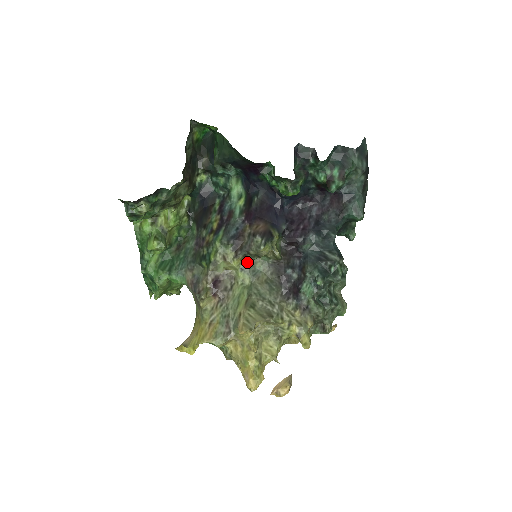
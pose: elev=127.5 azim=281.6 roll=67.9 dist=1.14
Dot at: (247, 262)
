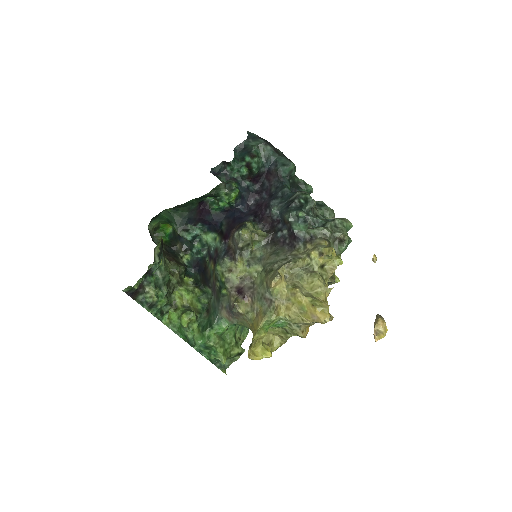
Dot at: (248, 259)
